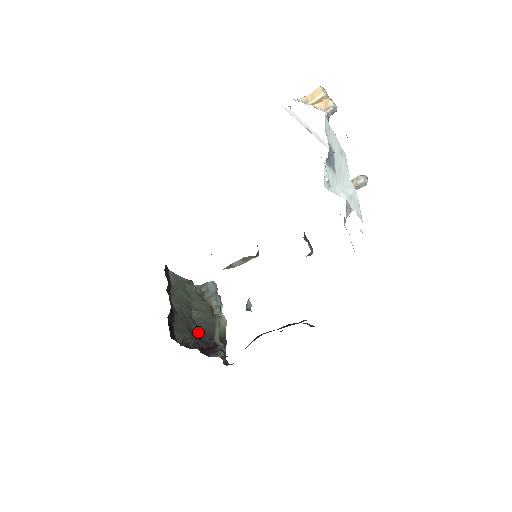
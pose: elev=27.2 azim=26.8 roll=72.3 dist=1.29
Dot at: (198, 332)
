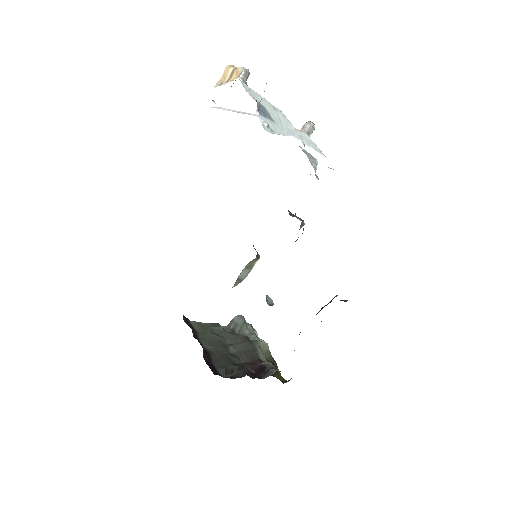
Dot at: (242, 363)
